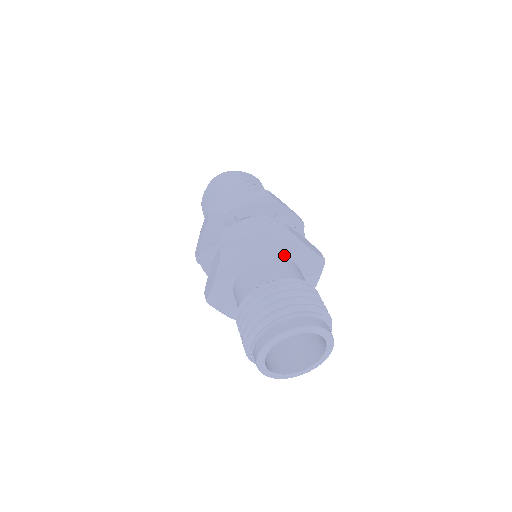
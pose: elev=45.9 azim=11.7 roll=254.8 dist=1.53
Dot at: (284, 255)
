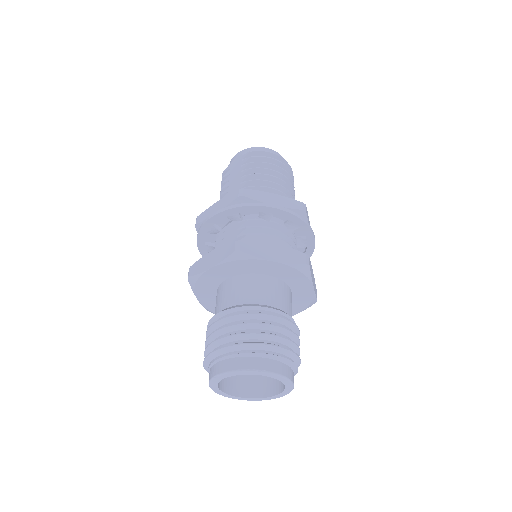
Dot at: (250, 271)
